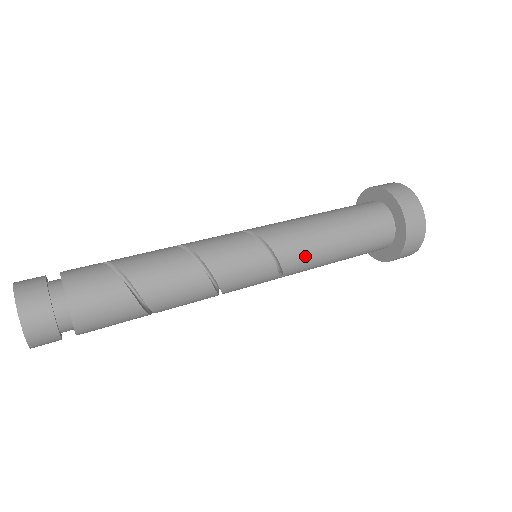
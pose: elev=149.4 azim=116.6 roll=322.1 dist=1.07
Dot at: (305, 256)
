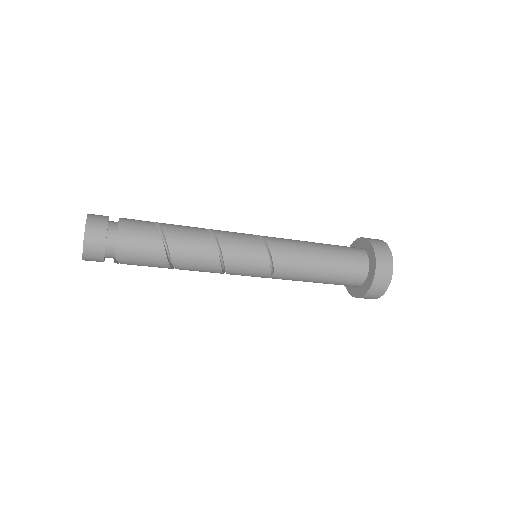
Dot at: (292, 258)
